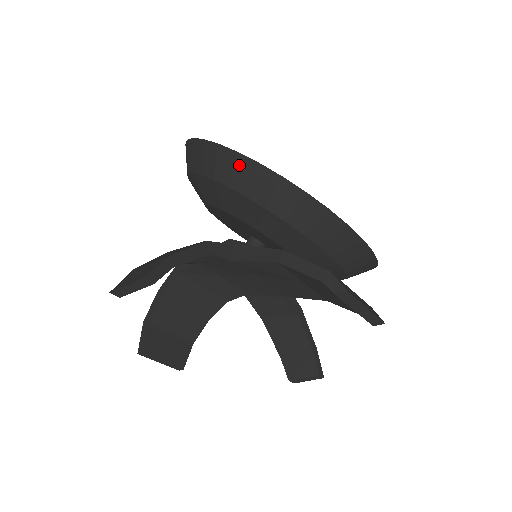
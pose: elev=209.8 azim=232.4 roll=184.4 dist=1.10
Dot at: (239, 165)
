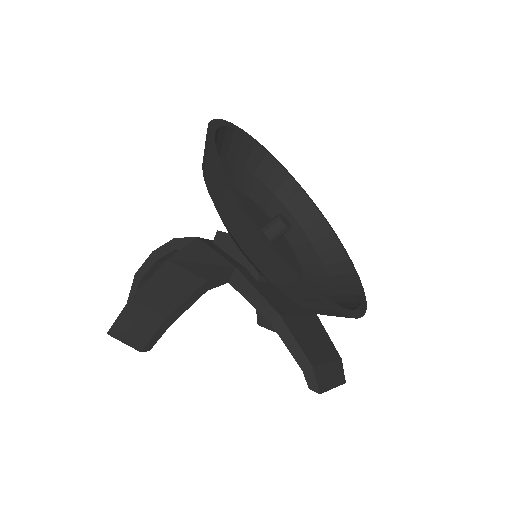
Dot at: (258, 245)
